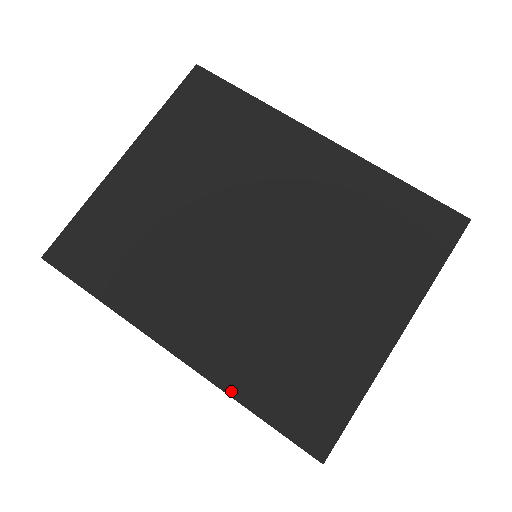
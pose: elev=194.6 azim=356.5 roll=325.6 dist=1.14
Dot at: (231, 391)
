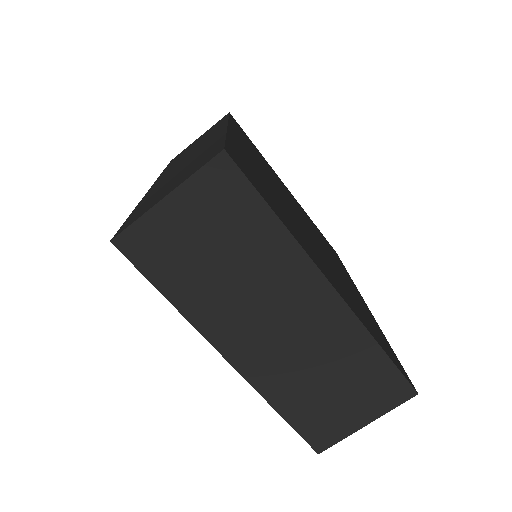
Dot at: (230, 136)
